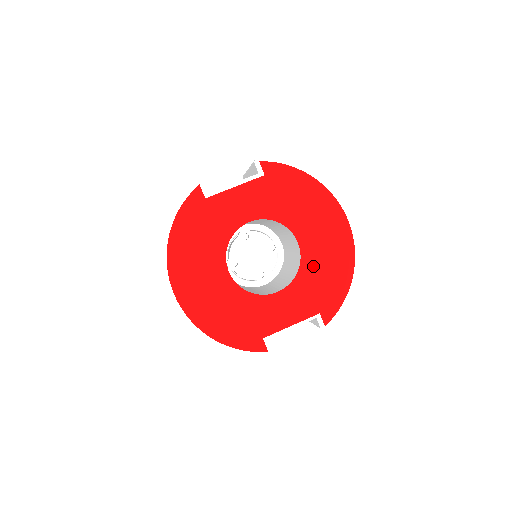
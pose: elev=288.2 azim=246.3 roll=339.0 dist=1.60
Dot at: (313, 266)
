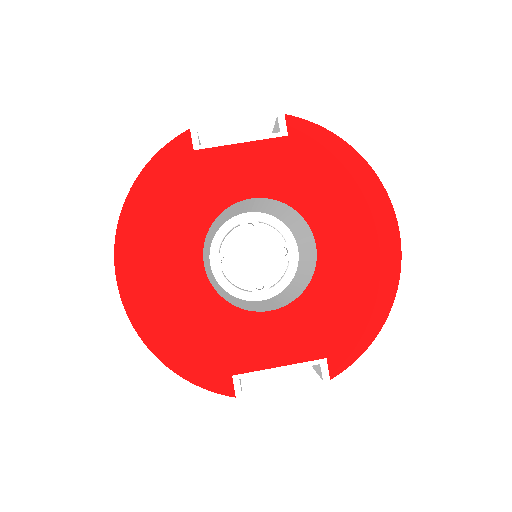
Dot at: (331, 285)
